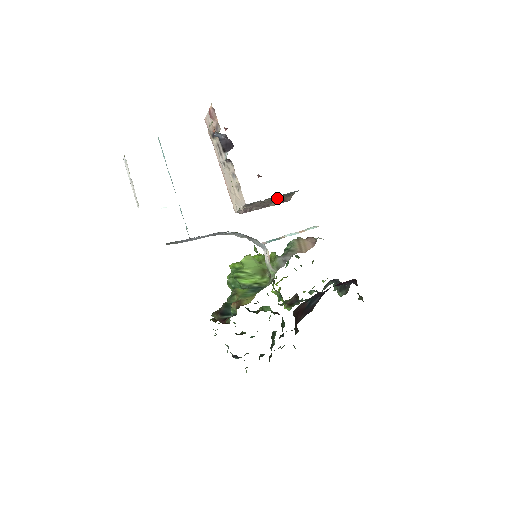
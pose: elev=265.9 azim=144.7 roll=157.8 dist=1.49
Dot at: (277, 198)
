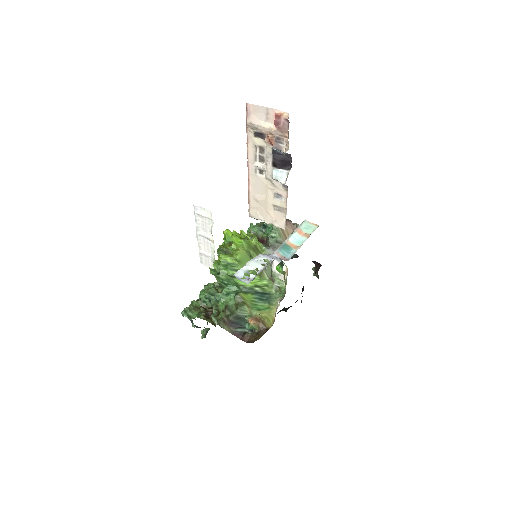
Dot at: occluded
